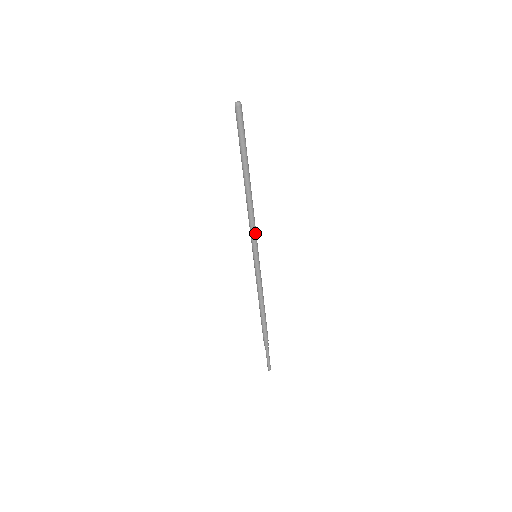
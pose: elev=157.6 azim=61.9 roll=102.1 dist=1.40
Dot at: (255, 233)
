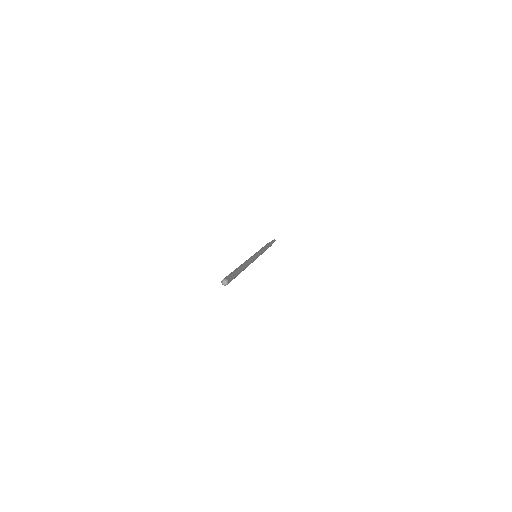
Dot at: occluded
